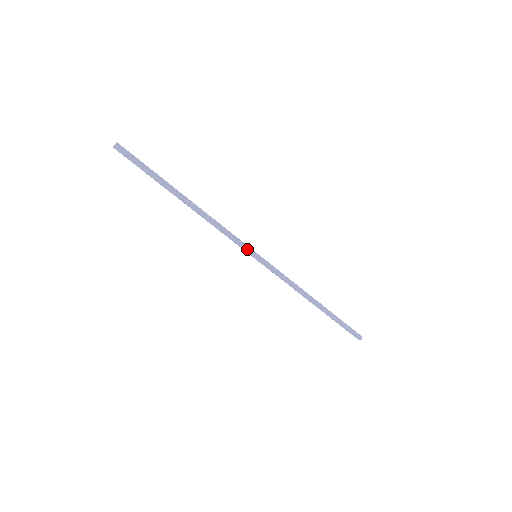
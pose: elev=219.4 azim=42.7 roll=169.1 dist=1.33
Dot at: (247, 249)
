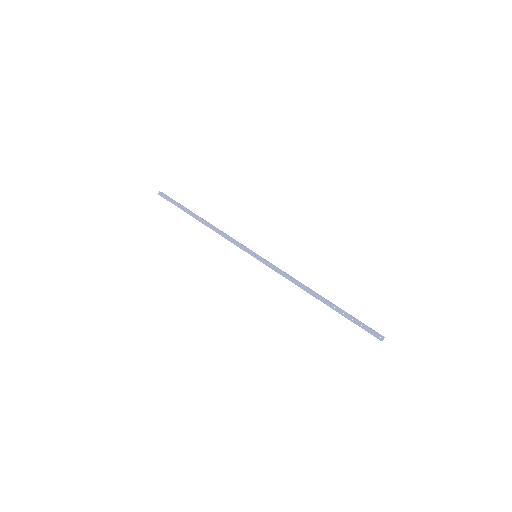
Dot at: (247, 249)
